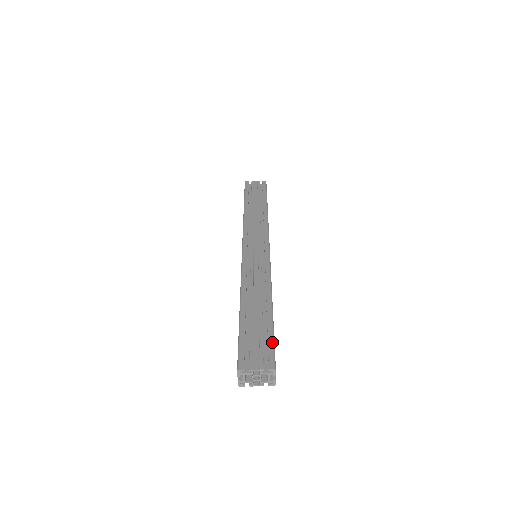
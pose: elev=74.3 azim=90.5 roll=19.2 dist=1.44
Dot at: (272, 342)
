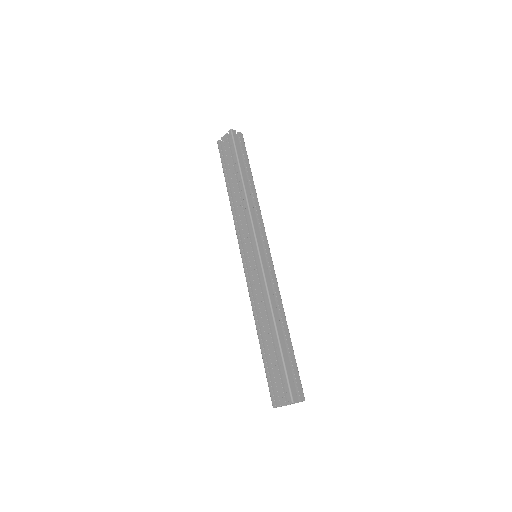
Dot at: (285, 375)
